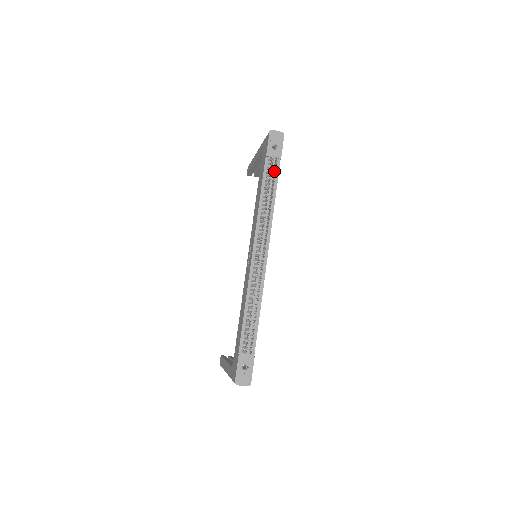
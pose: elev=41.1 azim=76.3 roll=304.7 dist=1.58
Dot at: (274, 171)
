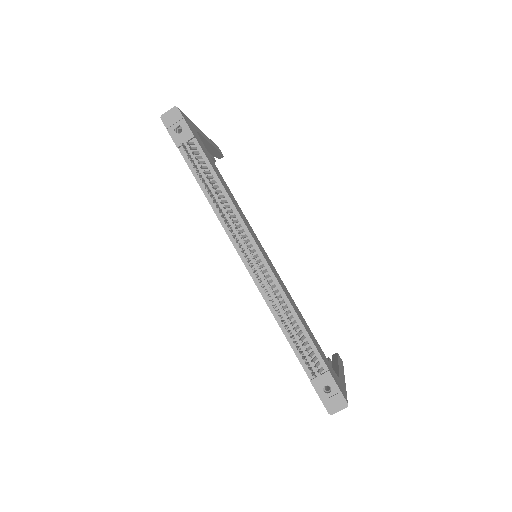
Dot at: occluded
